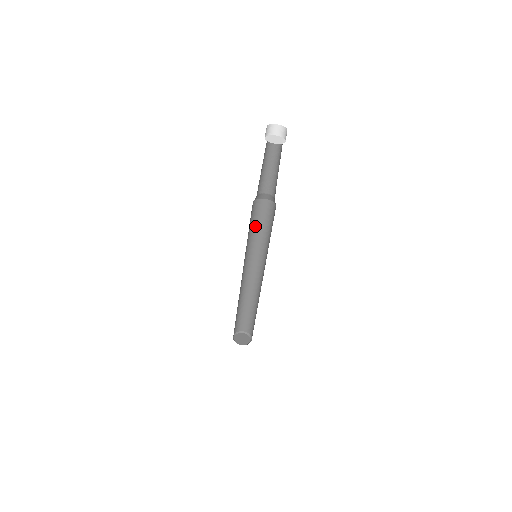
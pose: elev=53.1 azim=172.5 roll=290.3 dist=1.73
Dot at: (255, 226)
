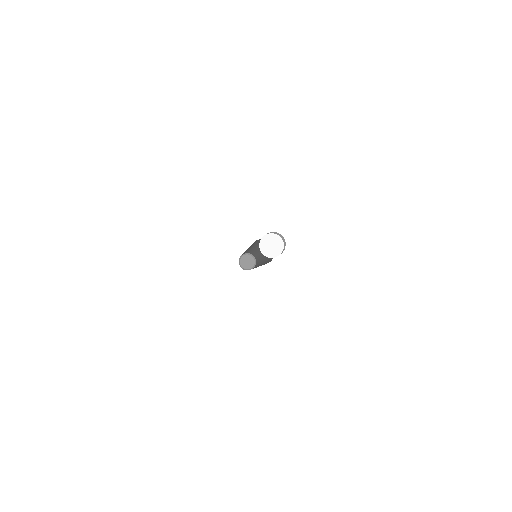
Dot at: occluded
